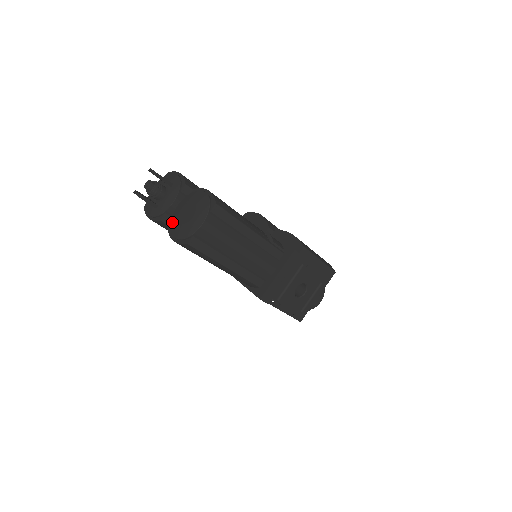
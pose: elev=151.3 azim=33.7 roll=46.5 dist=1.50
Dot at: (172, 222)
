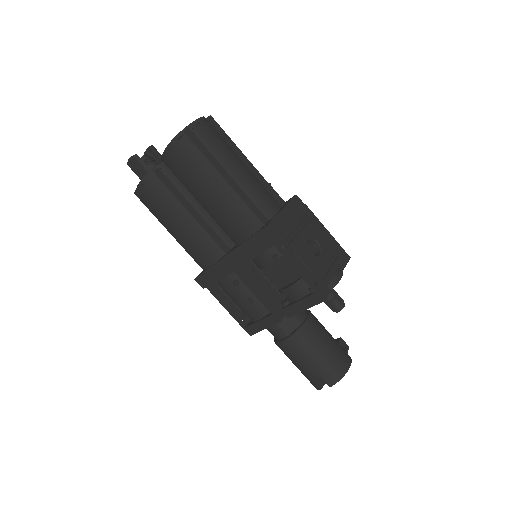
Dot at: occluded
